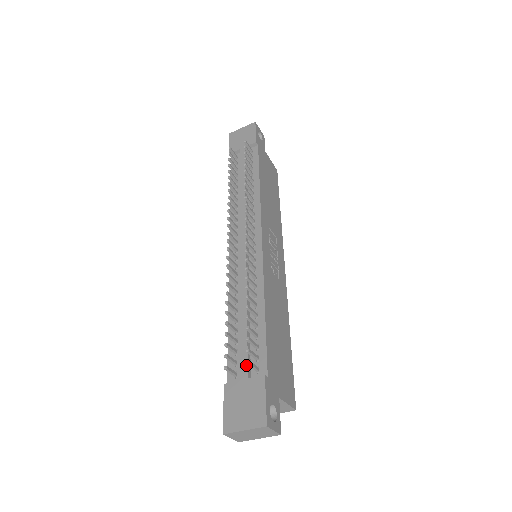
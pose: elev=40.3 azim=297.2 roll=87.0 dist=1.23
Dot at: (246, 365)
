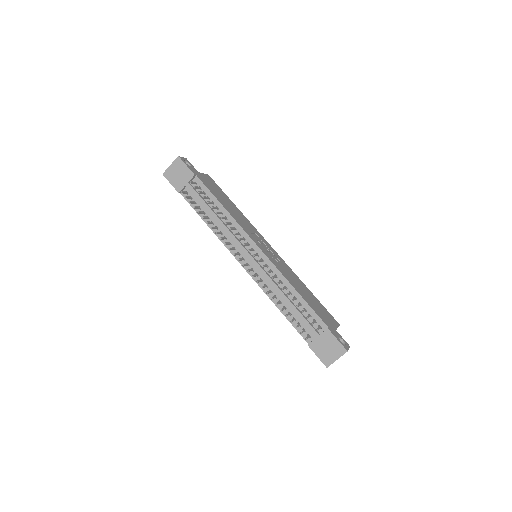
Dot at: (313, 329)
